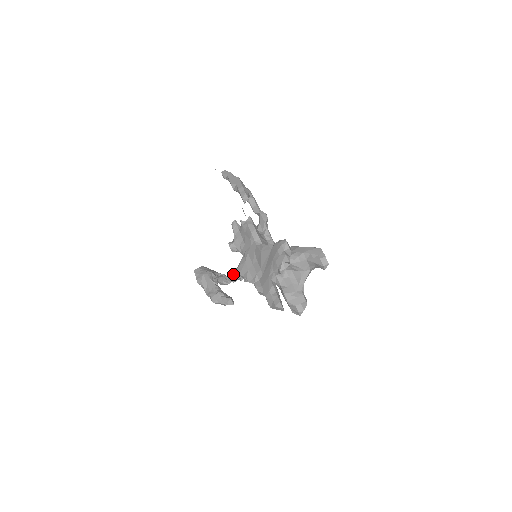
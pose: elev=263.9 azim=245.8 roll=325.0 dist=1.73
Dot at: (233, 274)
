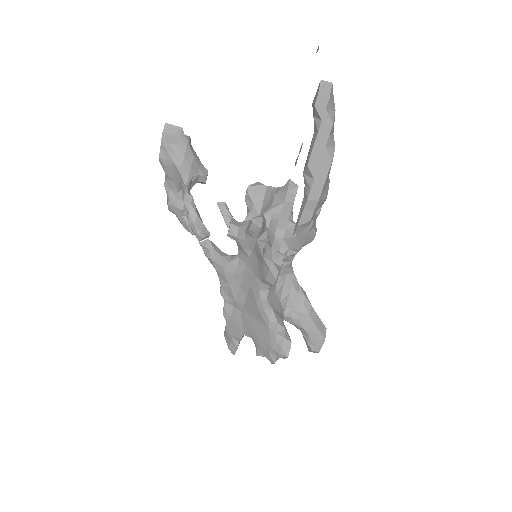
Dot at: (210, 257)
